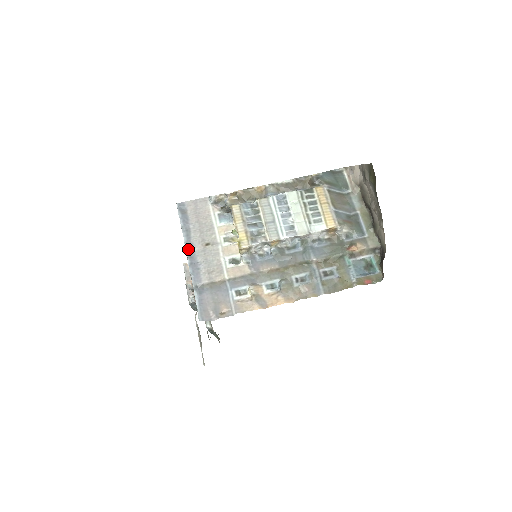
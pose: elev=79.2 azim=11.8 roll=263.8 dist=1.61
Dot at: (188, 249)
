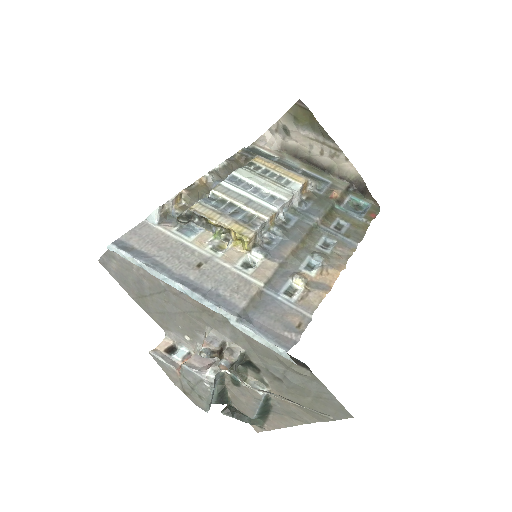
Dot at: (182, 282)
